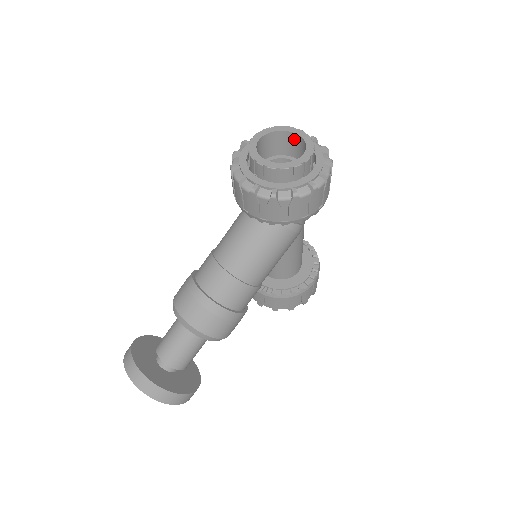
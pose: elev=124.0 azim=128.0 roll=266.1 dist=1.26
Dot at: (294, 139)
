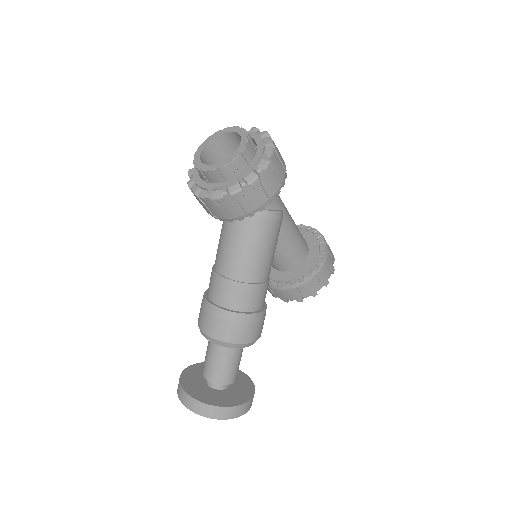
Dot at: (233, 137)
